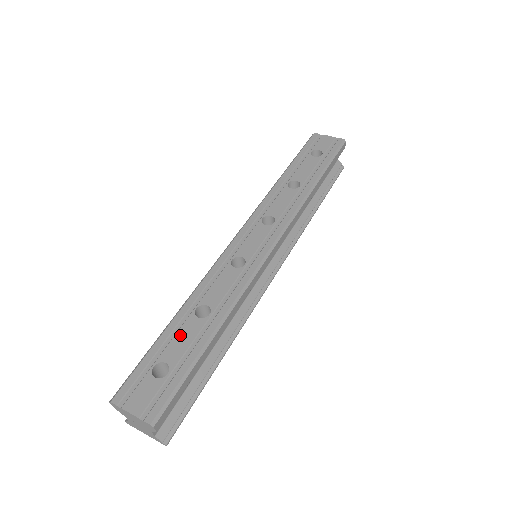
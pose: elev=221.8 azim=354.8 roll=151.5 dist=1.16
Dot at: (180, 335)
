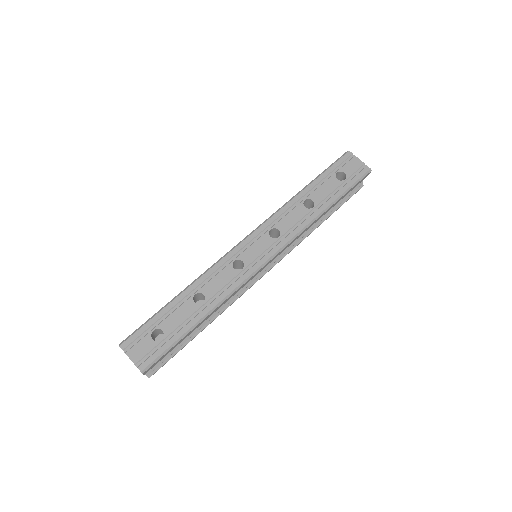
Dot at: (178, 312)
